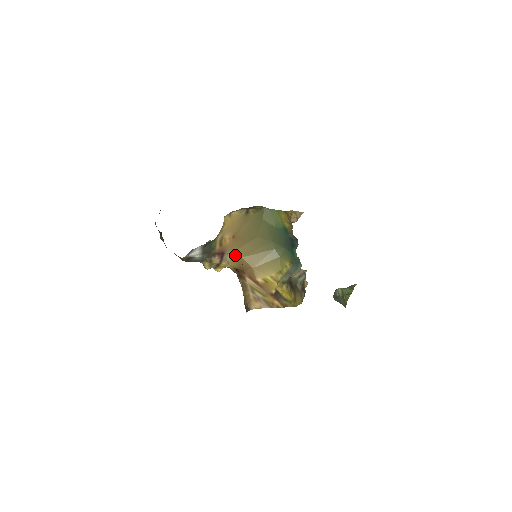
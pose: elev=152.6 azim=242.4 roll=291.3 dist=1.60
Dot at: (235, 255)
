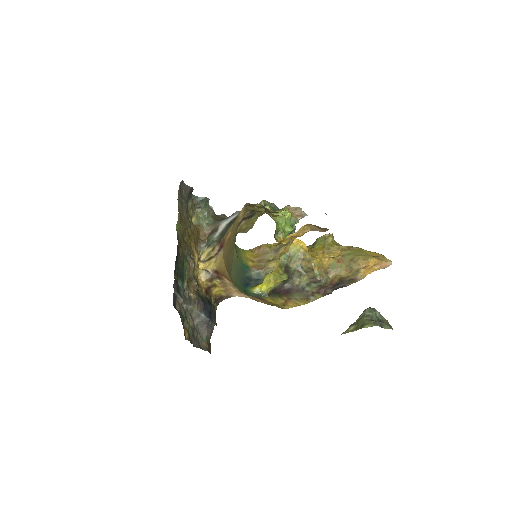
Dot at: (223, 257)
